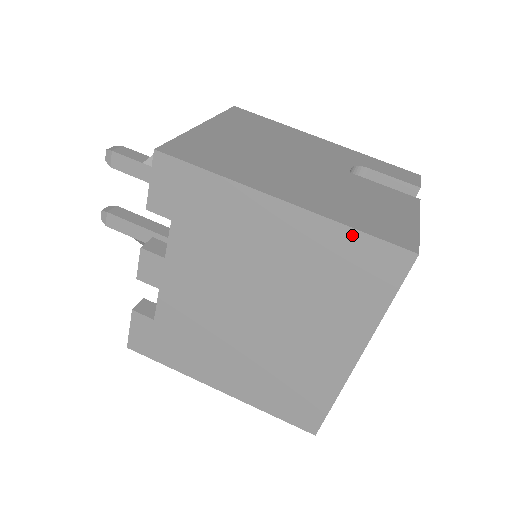
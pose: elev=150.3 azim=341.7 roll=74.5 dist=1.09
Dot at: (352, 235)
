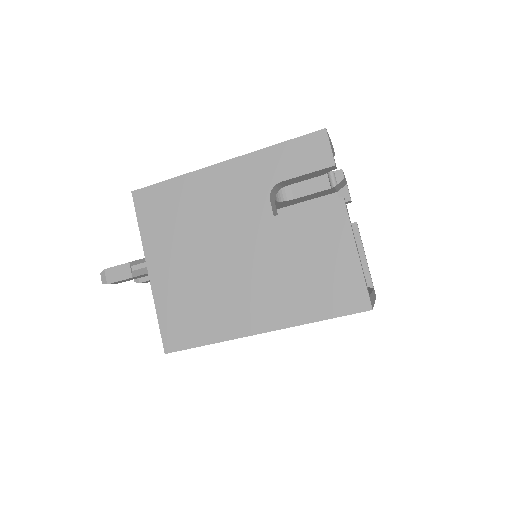
Dot at: (321, 320)
